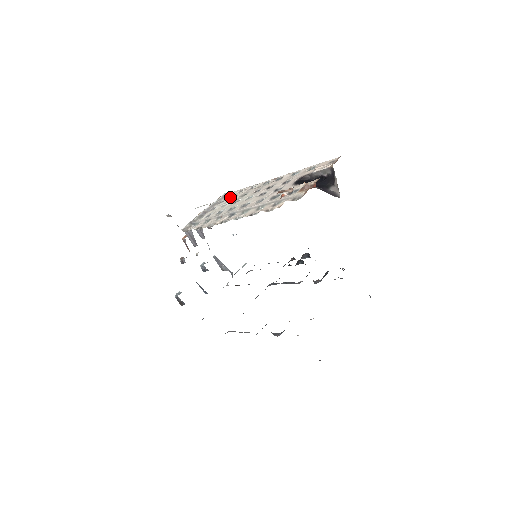
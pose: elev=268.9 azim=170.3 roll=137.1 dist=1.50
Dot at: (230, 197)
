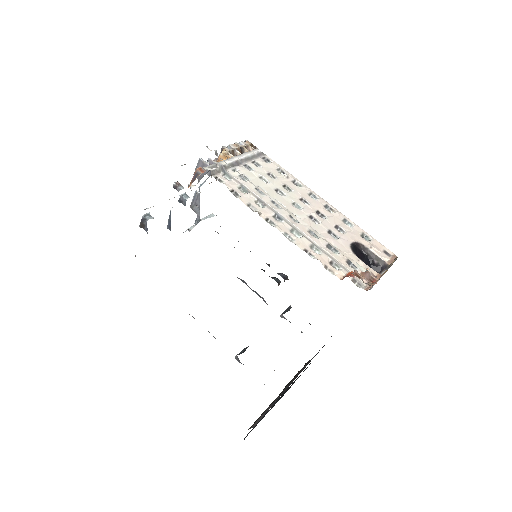
Dot at: (268, 168)
